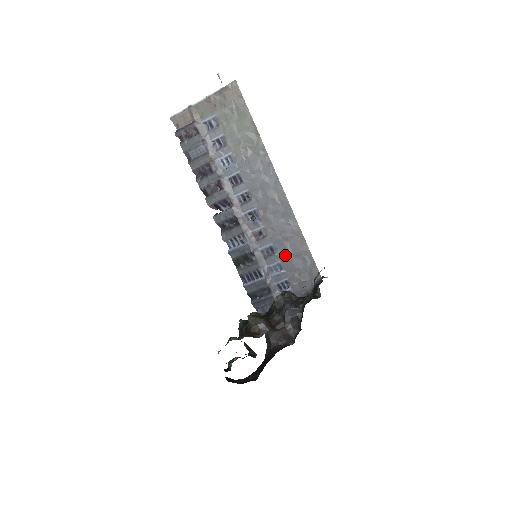
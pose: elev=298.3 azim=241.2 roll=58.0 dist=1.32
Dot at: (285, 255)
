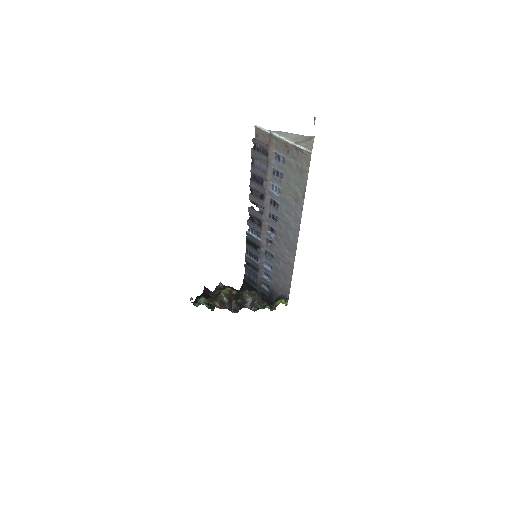
Dot at: (277, 266)
